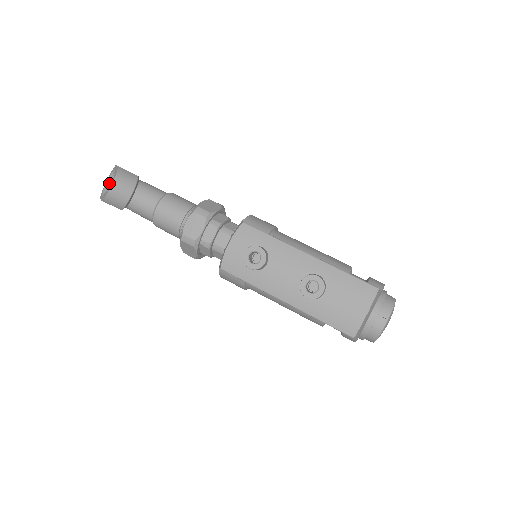
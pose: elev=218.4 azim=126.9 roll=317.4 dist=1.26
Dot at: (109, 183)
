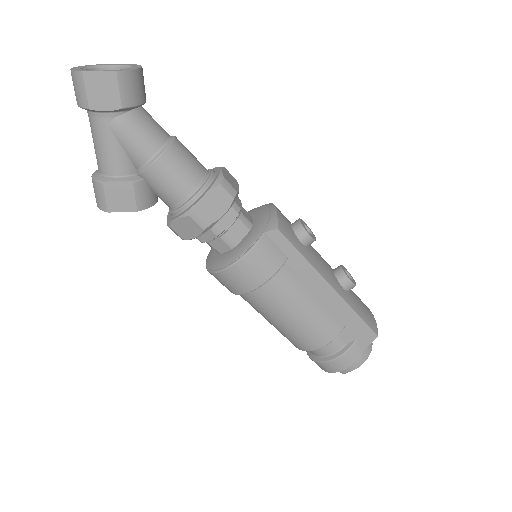
Dot at: occluded
